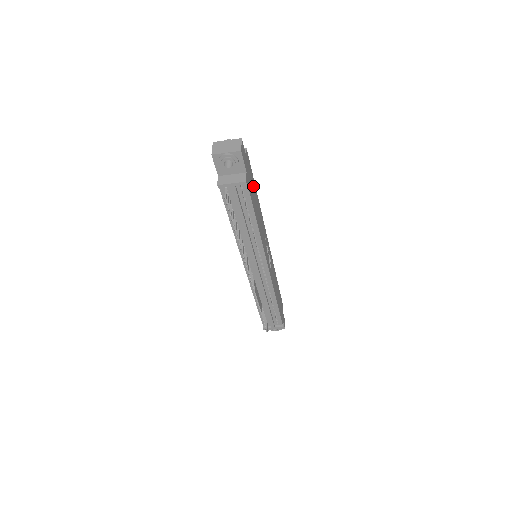
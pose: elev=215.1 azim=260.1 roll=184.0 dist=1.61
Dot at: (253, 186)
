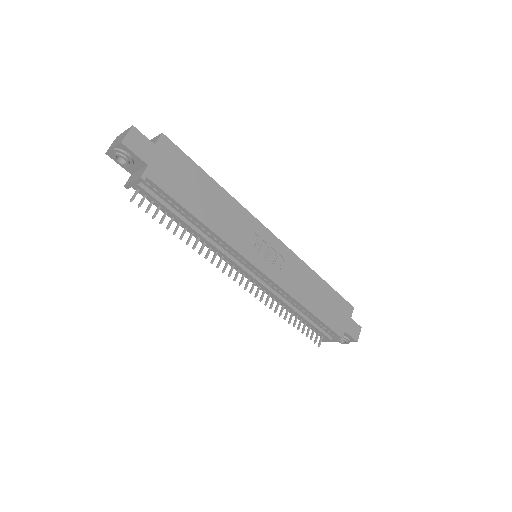
Dot at: (192, 176)
